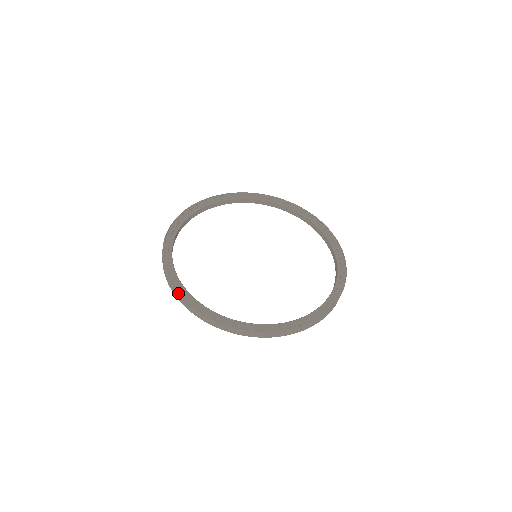
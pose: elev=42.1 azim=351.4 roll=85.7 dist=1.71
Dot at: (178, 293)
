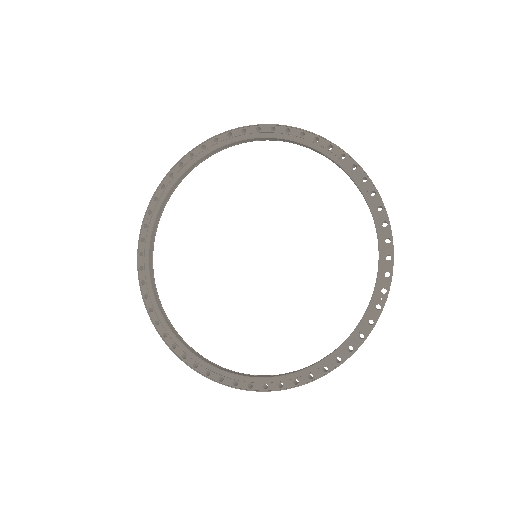
Dot at: (139, 285)
